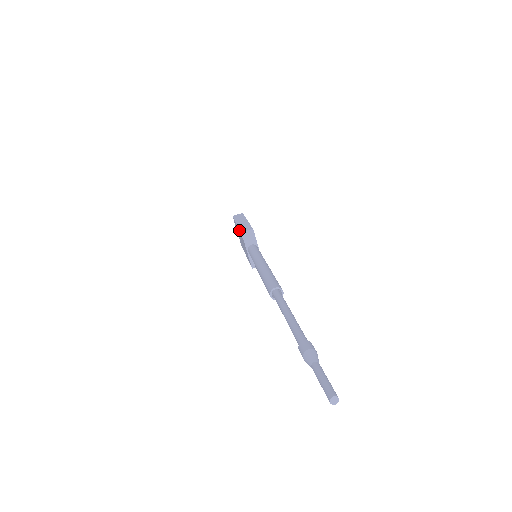
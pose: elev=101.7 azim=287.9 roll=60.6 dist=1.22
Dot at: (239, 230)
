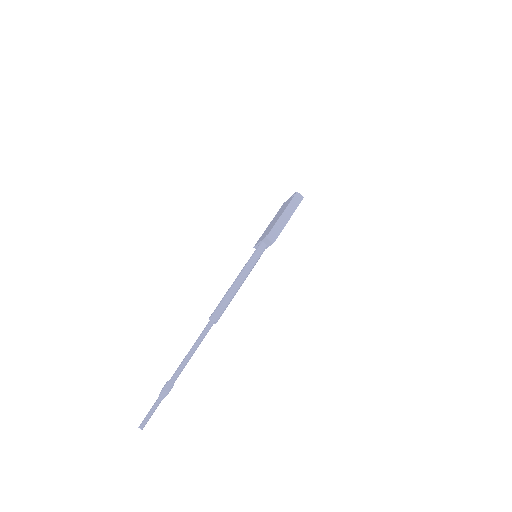
Dot at: (275, 224)
